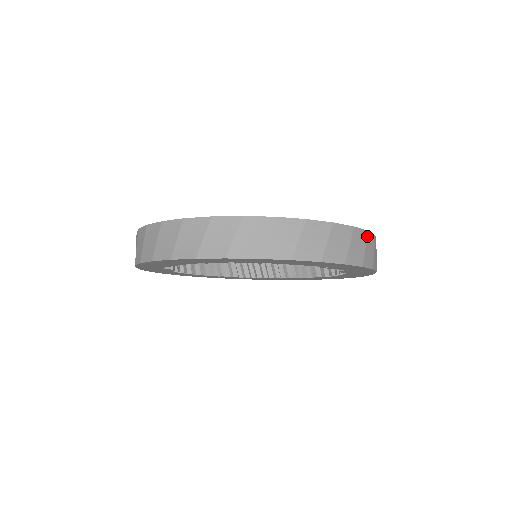
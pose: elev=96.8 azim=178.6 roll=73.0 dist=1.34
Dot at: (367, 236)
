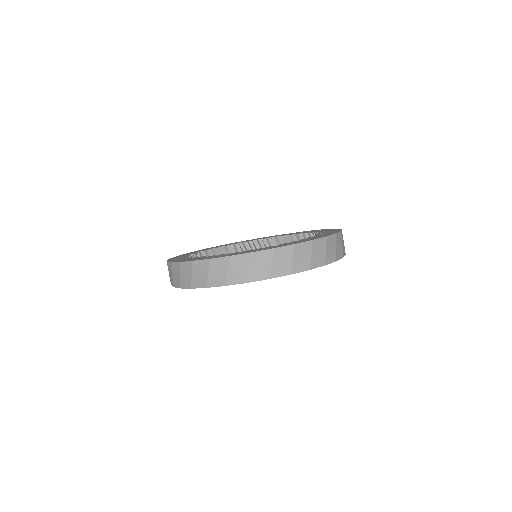
Dot at: (341, 235)
